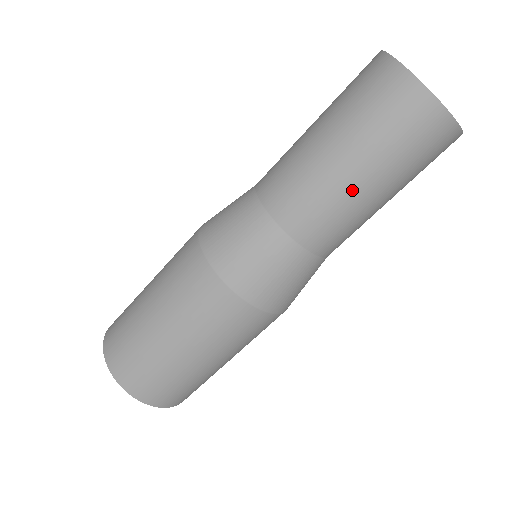
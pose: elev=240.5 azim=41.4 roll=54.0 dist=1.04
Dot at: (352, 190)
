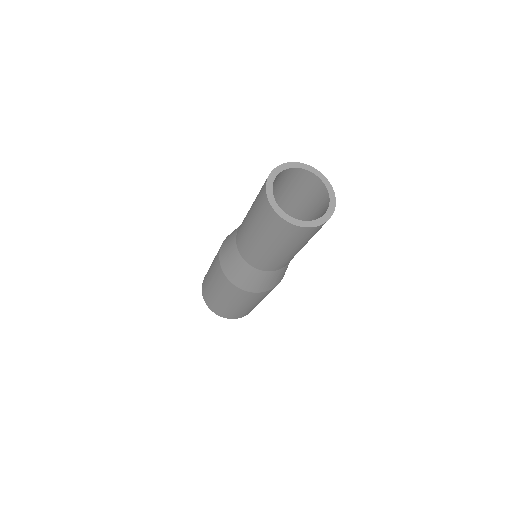
Dot at: (257, 243)
